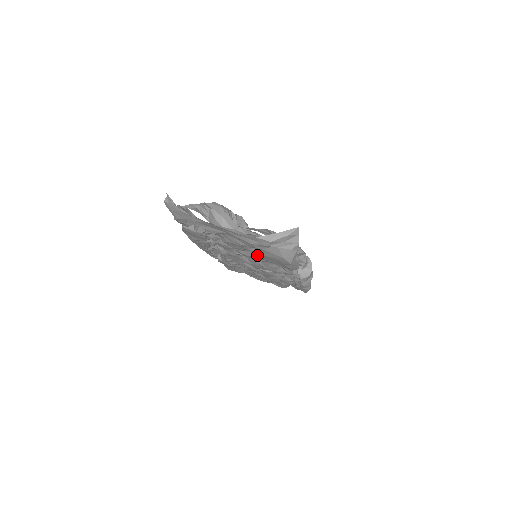
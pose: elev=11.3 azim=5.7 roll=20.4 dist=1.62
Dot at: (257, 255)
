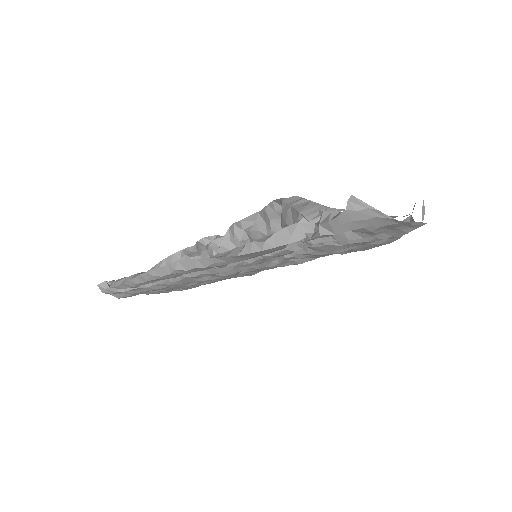
Dot at: (356, 248)
